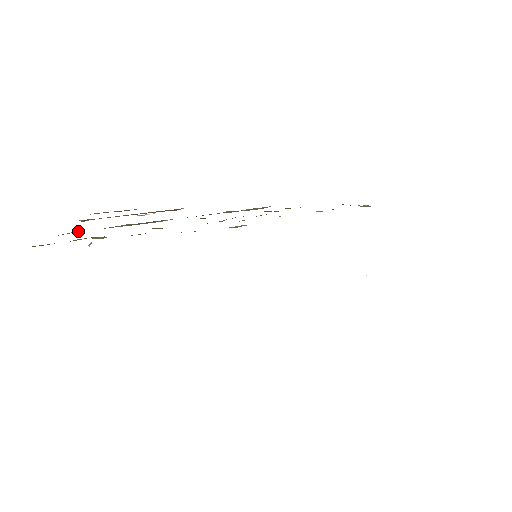
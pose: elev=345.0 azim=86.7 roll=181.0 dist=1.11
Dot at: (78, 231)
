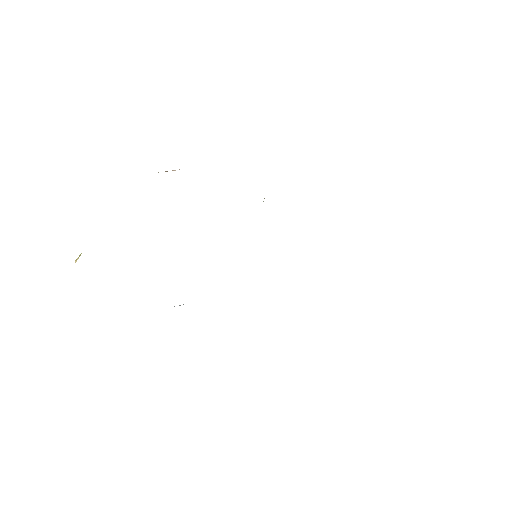
Dot at: occluded
